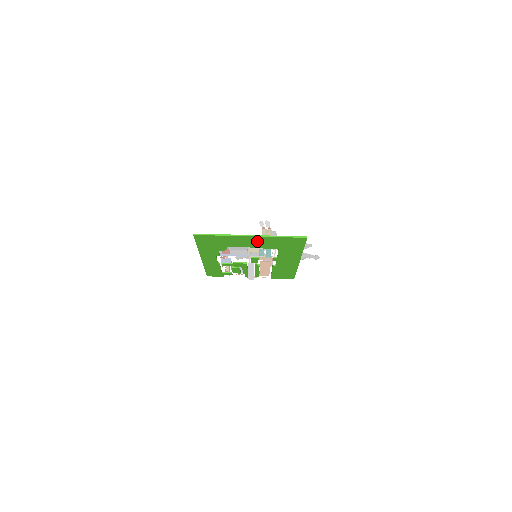
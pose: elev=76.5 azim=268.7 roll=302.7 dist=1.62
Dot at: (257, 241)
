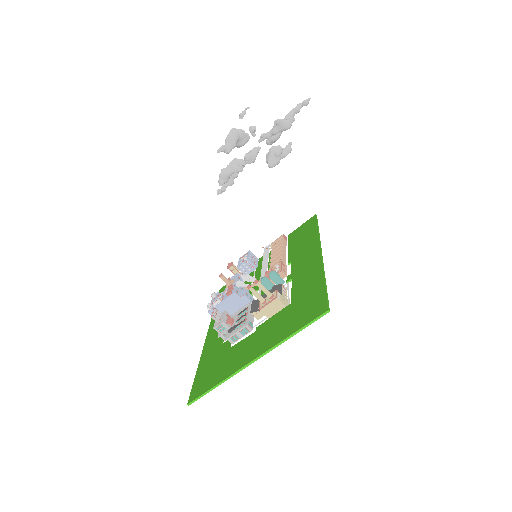
Dot at: (263, 342)
